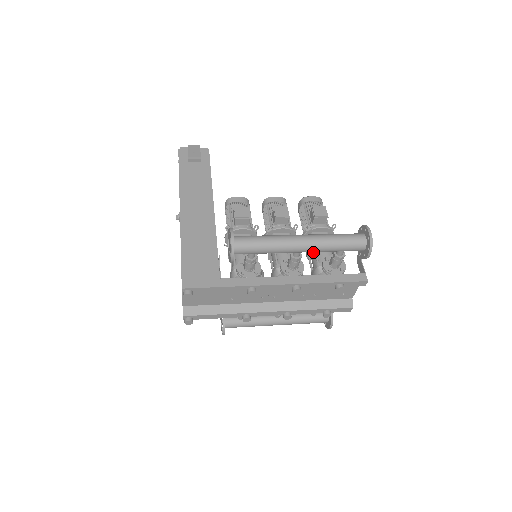
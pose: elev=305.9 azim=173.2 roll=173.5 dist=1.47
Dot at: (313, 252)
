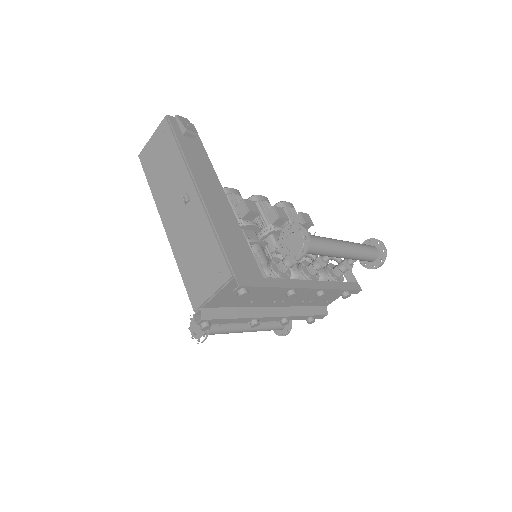
Dot at: (304, 258)
